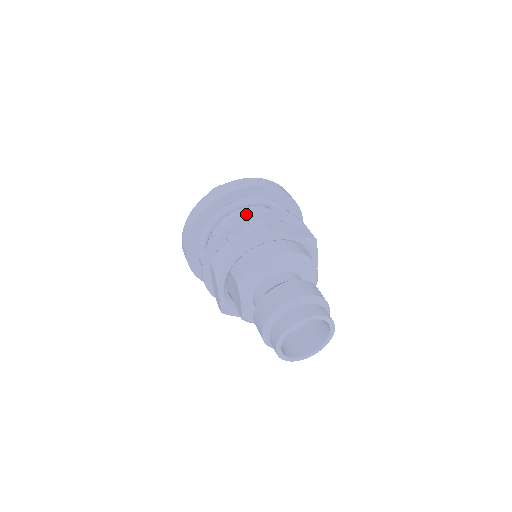
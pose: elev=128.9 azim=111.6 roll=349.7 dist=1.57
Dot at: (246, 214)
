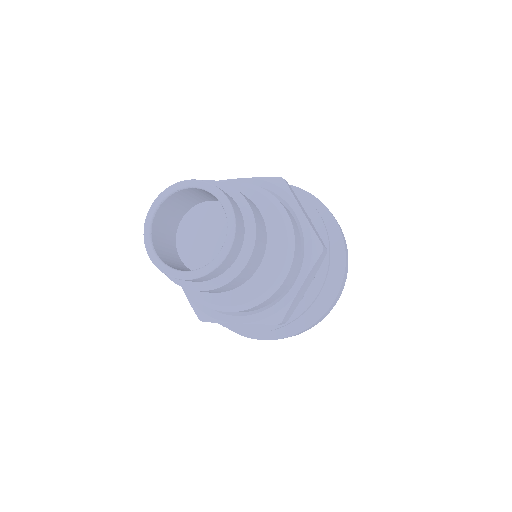
Dot at: occluded
